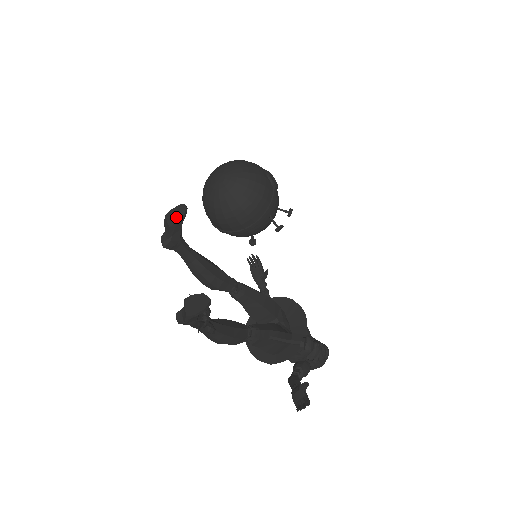
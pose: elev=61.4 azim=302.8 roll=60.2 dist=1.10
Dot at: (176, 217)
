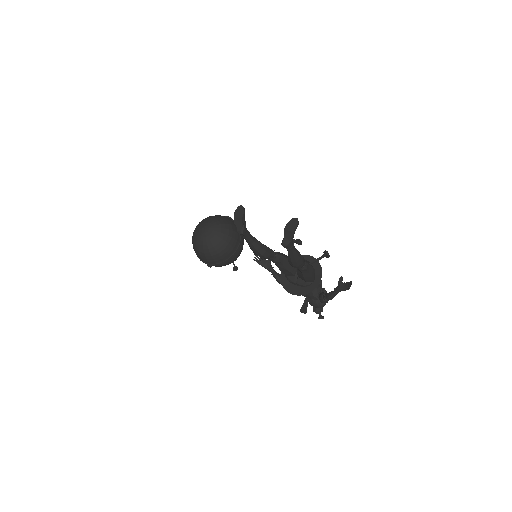
Dot at: (241, 212)
